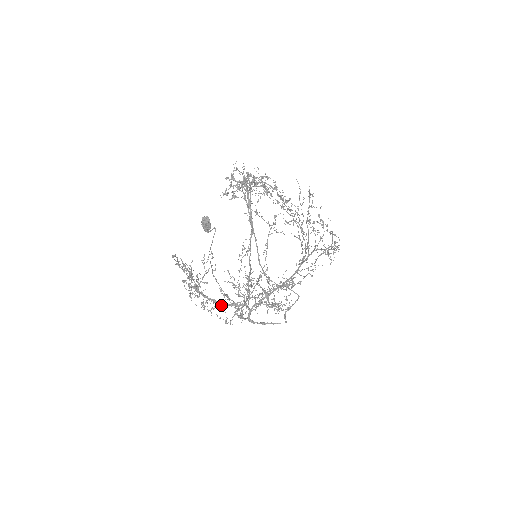
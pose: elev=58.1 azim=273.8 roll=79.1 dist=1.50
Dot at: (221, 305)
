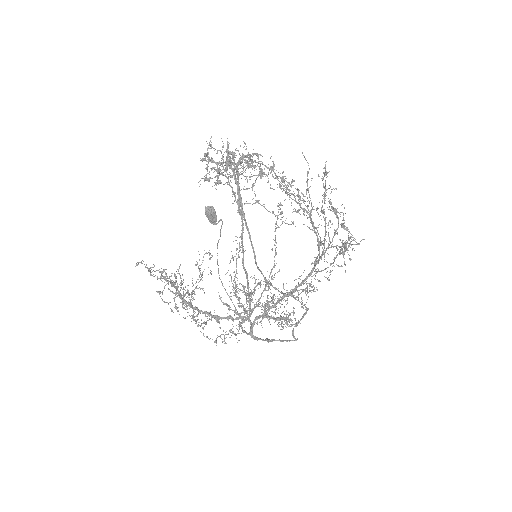
Dot at: (215, 318)
